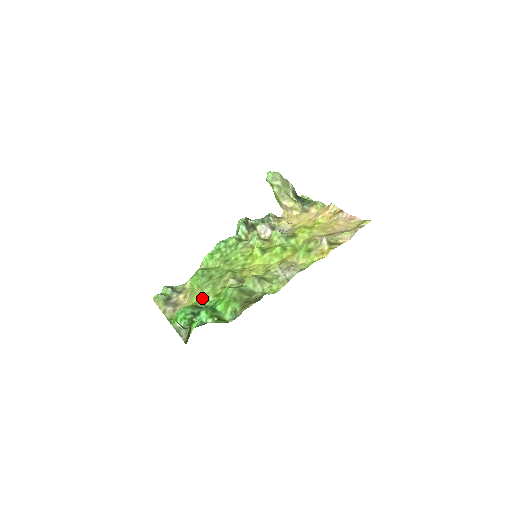
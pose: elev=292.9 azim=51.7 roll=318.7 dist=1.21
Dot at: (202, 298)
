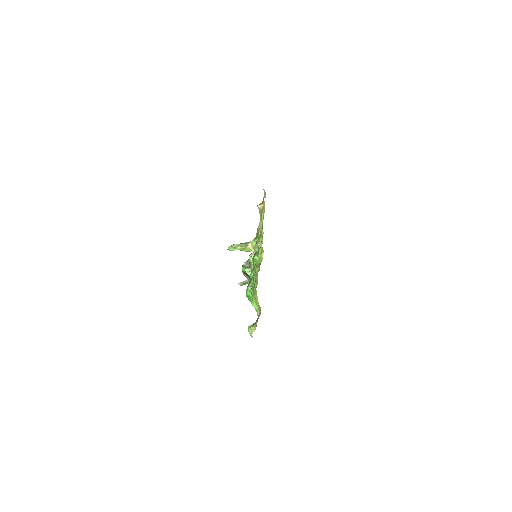
Dot at: occluded
